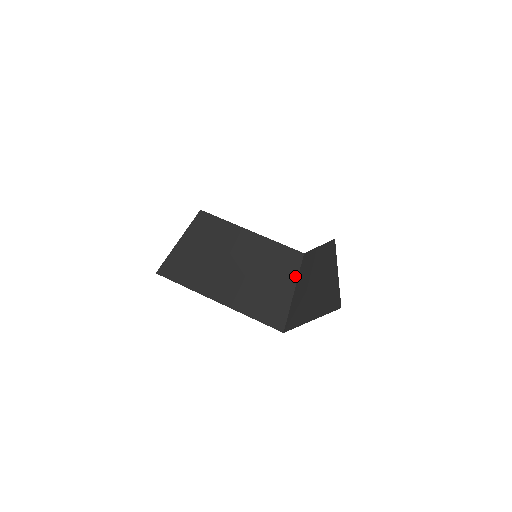
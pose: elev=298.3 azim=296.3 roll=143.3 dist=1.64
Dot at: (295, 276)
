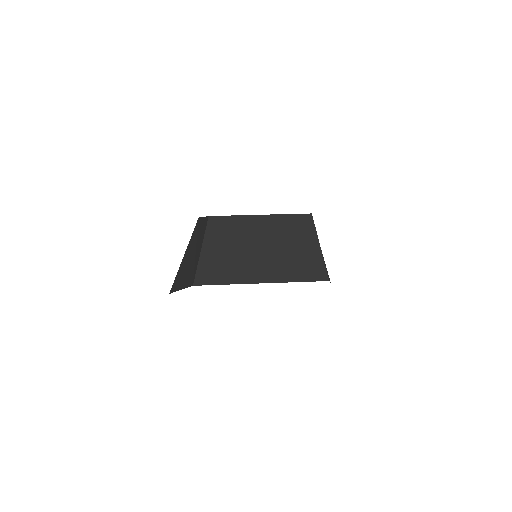
Dot at: (314, 233)
